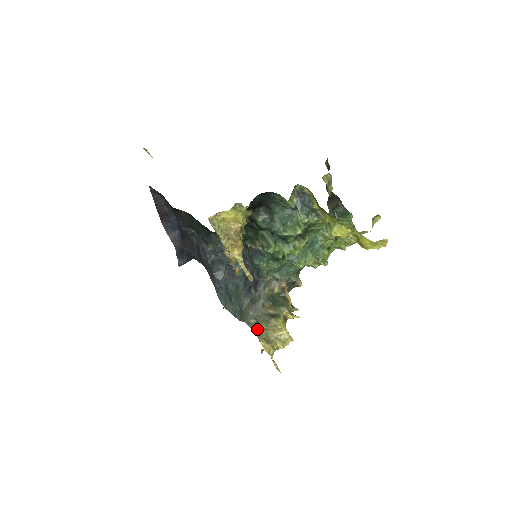
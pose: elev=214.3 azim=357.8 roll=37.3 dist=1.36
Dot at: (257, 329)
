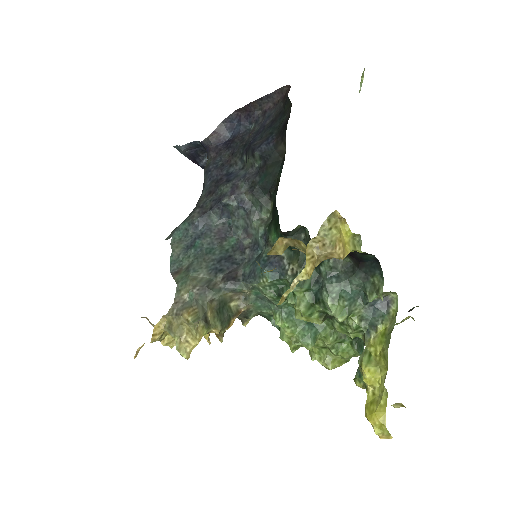
Dot at: (180, 308)
